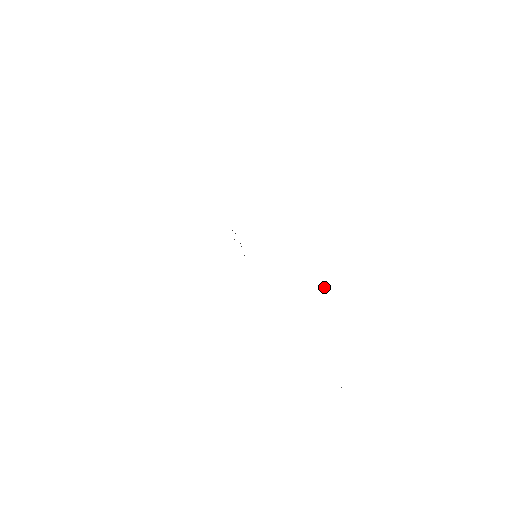
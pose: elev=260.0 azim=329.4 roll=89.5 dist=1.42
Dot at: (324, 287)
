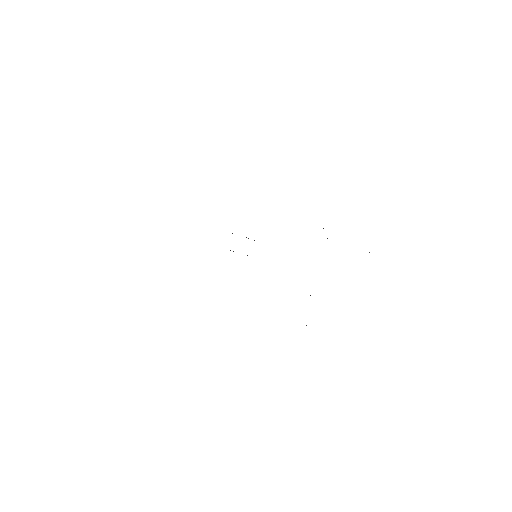
Dot at: occluded
